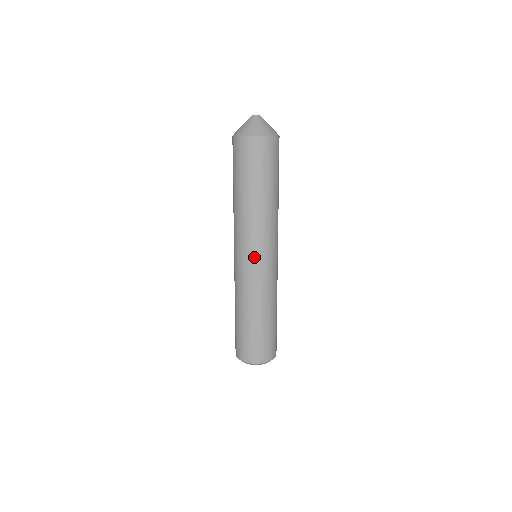
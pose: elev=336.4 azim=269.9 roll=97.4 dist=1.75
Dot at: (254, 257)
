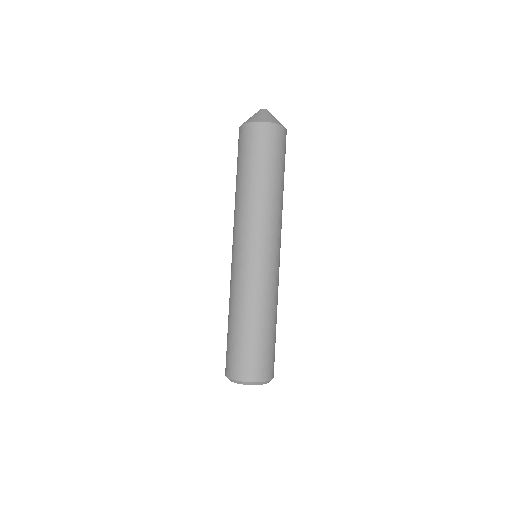
Dot at: (249, 249)
